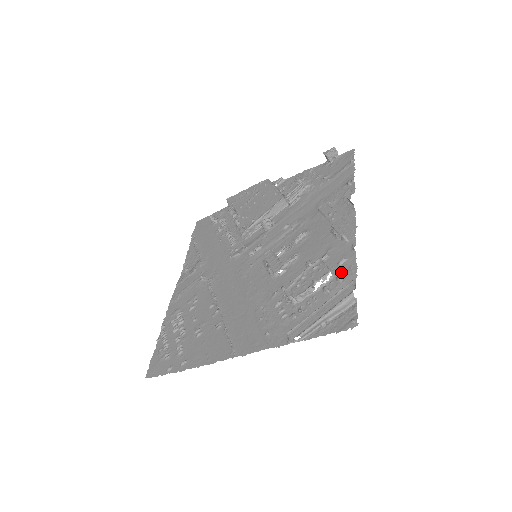
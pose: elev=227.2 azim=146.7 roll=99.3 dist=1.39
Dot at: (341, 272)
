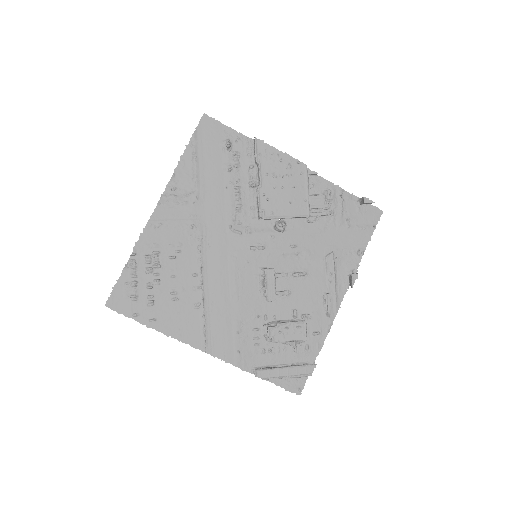
Dot at: (311, 342)
